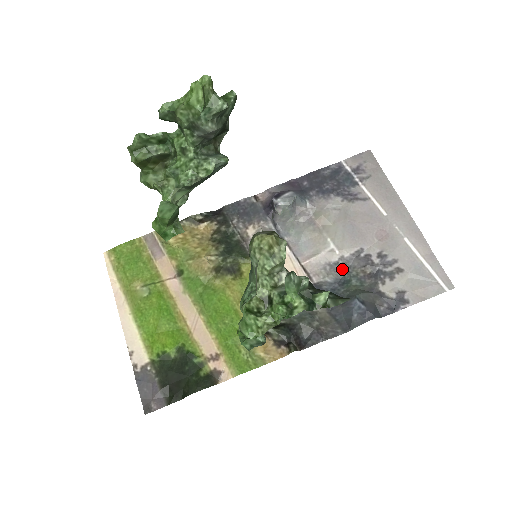
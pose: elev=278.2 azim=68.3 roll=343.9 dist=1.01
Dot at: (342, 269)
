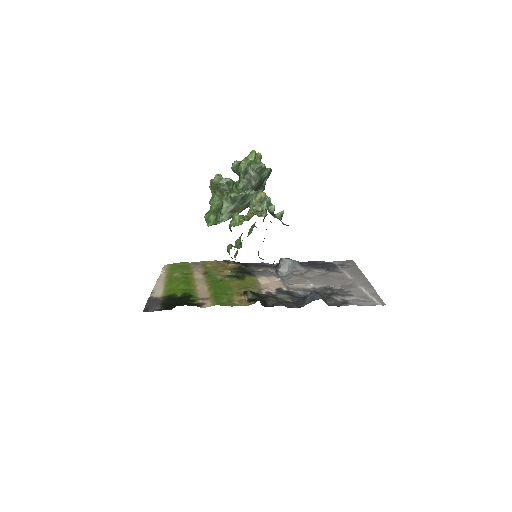
Dot at: occluded
